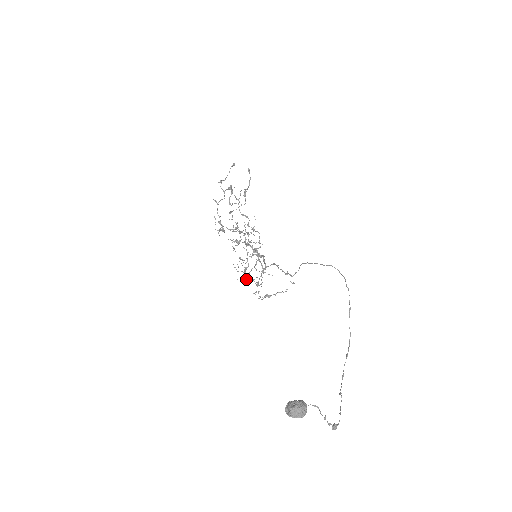
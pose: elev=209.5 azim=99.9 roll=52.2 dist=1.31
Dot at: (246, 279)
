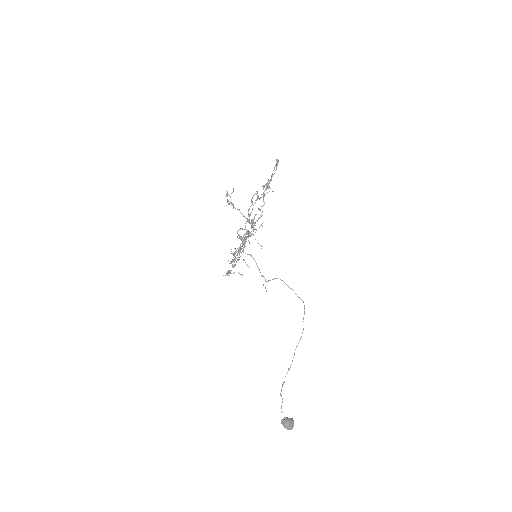
Dot at: (232, 261)
